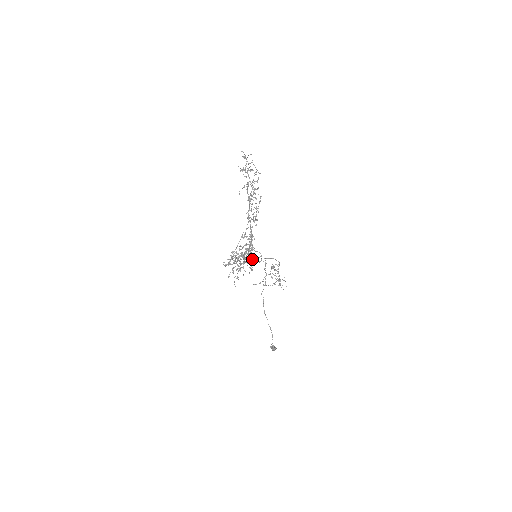
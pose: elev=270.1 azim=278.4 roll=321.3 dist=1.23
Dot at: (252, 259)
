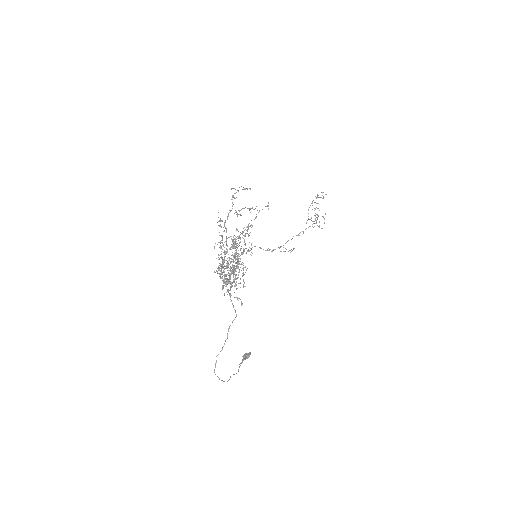
Dot at: (229, 295)
